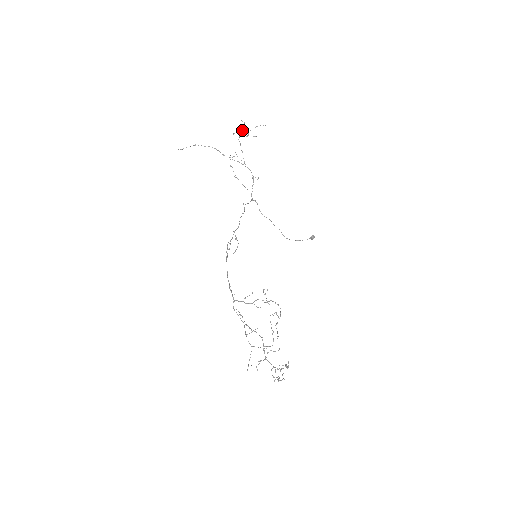
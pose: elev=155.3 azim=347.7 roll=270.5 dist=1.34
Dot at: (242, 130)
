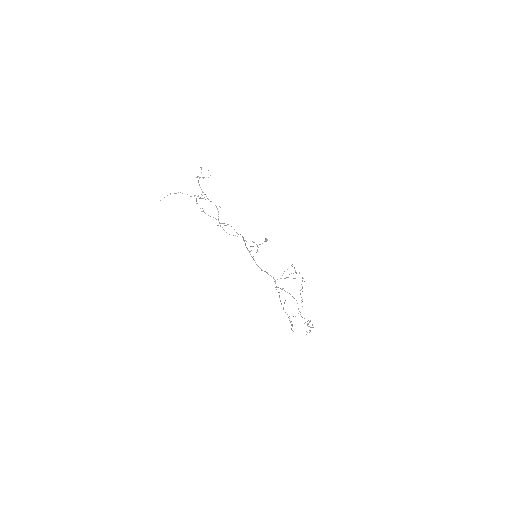
Dot at: occluded
